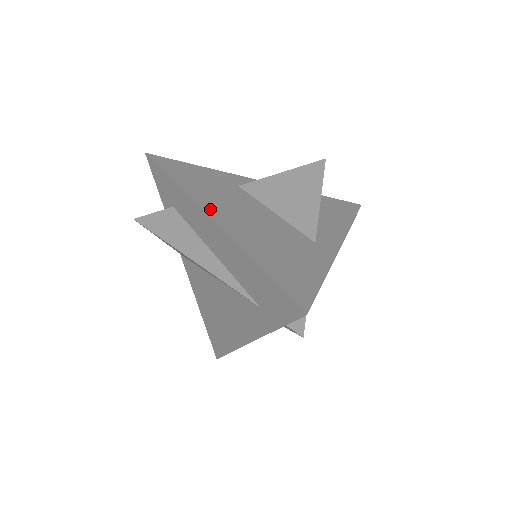
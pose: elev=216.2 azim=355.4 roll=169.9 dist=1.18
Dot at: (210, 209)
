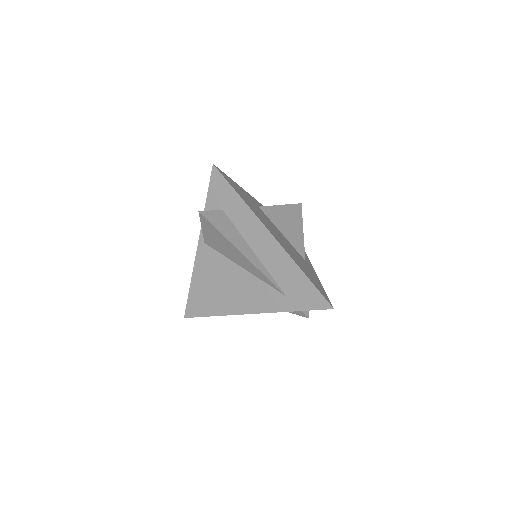
Dot at: (267, 226)
